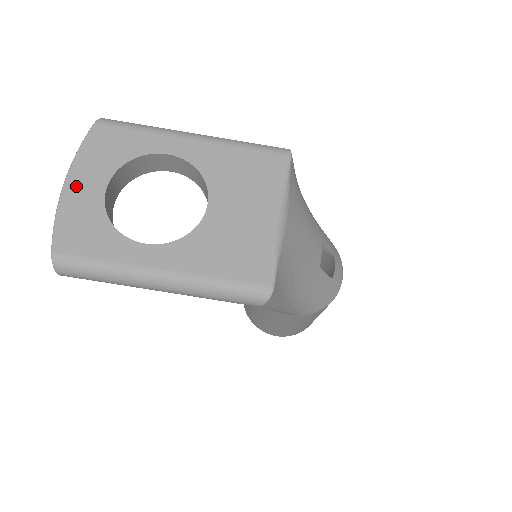
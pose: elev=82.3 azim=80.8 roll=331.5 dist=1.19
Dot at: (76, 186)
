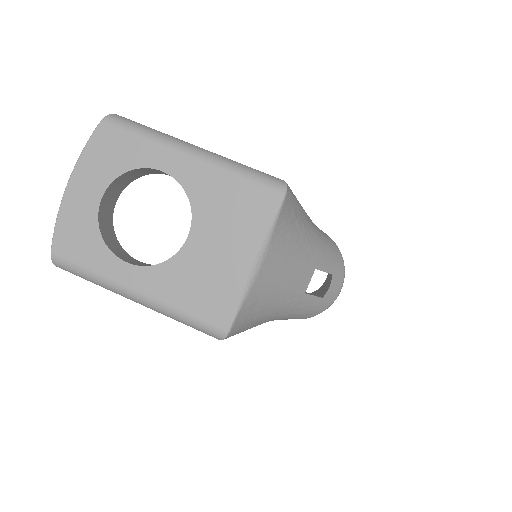
Dot at: (76, 191)
